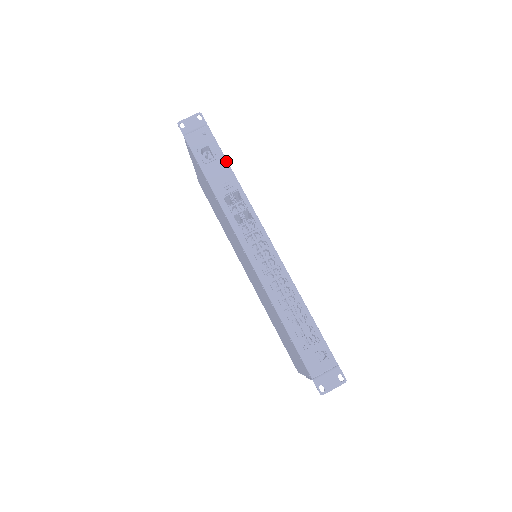
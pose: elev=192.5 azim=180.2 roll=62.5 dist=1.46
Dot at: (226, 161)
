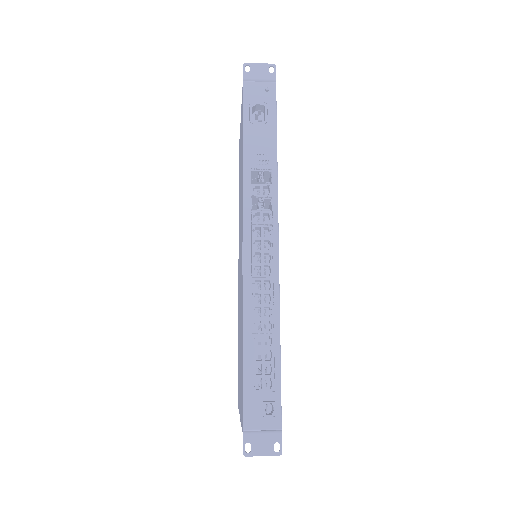
Dot at: (276, 132)
